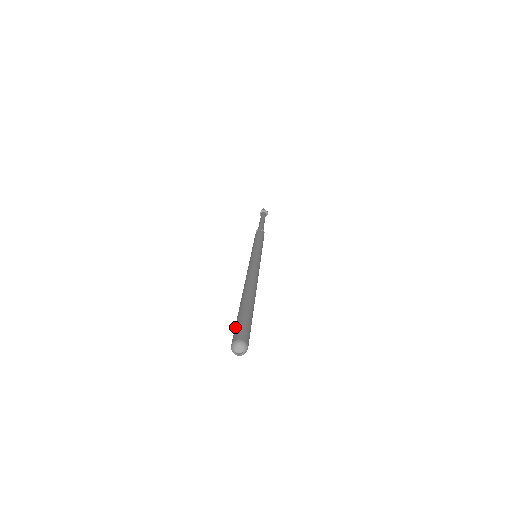
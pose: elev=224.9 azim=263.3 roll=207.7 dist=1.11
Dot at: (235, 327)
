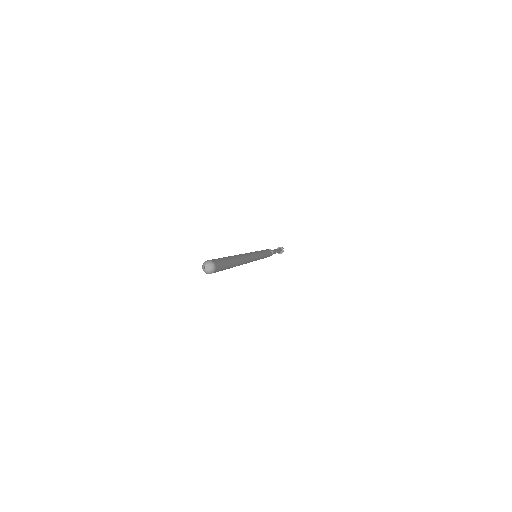
Dot at: occluded
